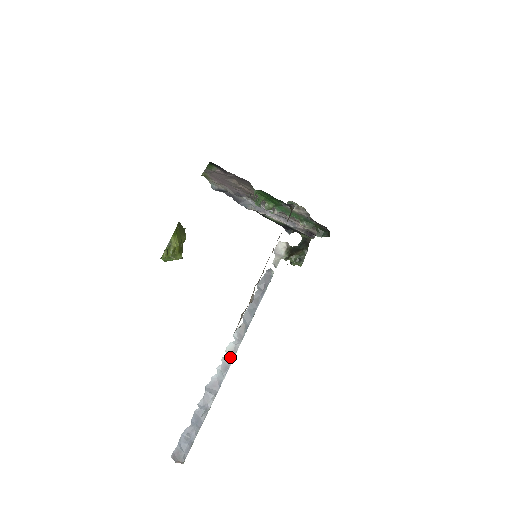
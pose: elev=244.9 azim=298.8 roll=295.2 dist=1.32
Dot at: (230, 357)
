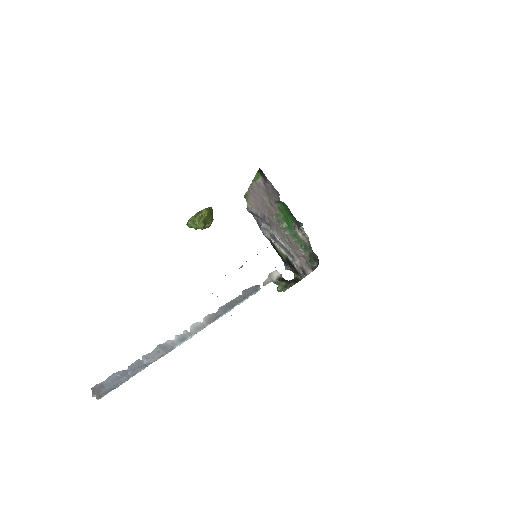
Dot at: (192, 332)
